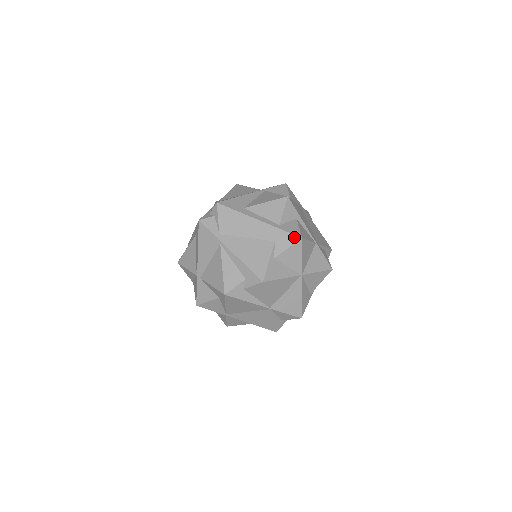
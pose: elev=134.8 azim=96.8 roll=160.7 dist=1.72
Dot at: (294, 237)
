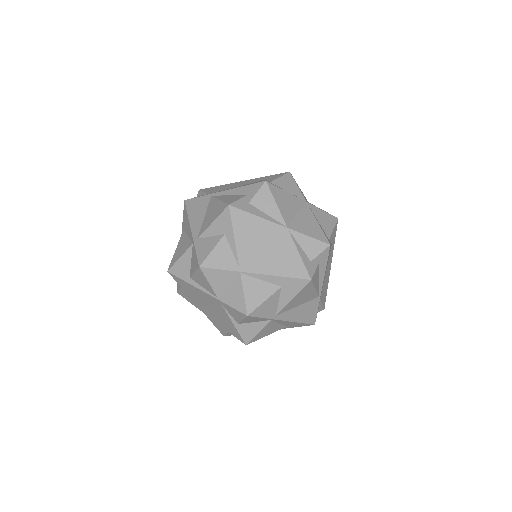
Dot at: (282, 174)
